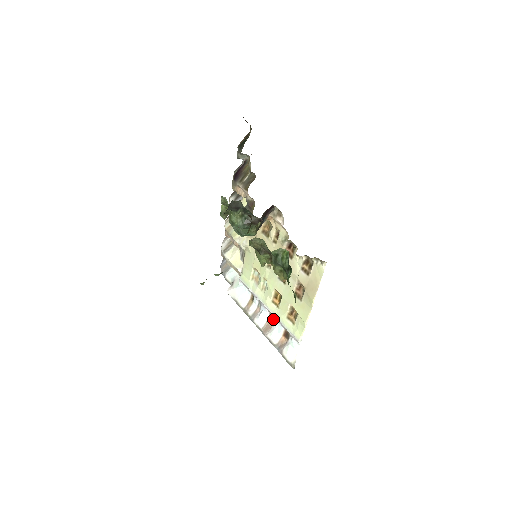
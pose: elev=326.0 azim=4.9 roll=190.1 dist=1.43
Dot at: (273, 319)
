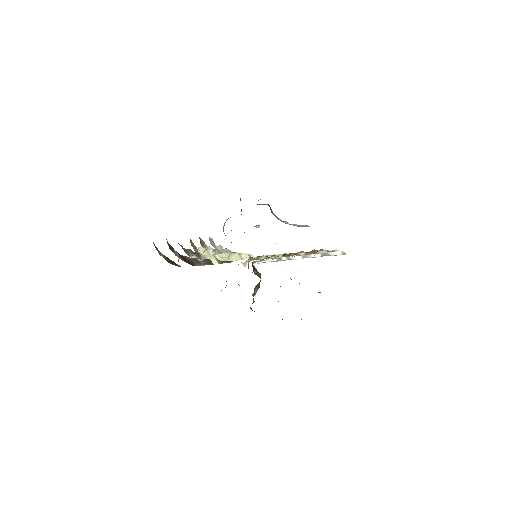
Dot at: (303, 252)
